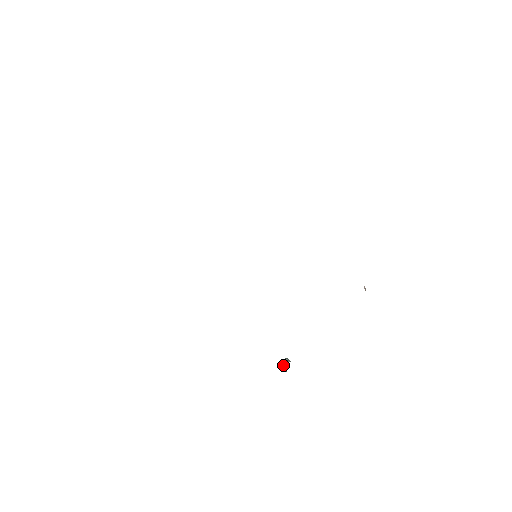
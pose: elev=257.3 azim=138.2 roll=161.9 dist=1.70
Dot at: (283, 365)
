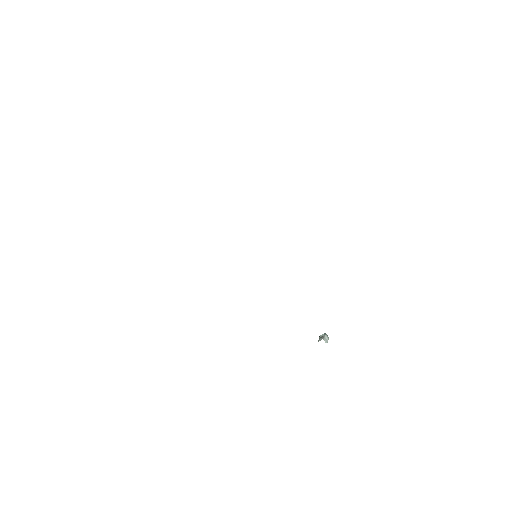
Dot at: occluded
